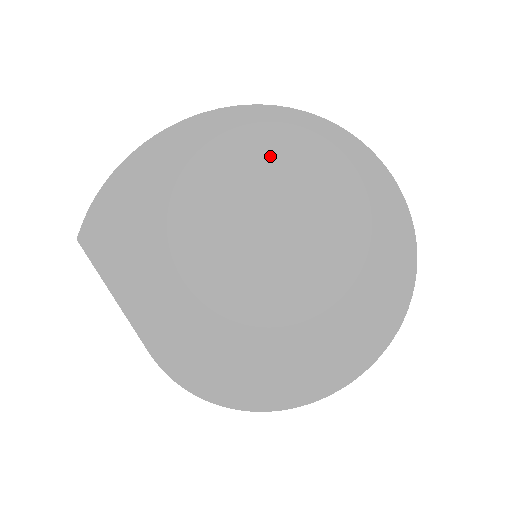
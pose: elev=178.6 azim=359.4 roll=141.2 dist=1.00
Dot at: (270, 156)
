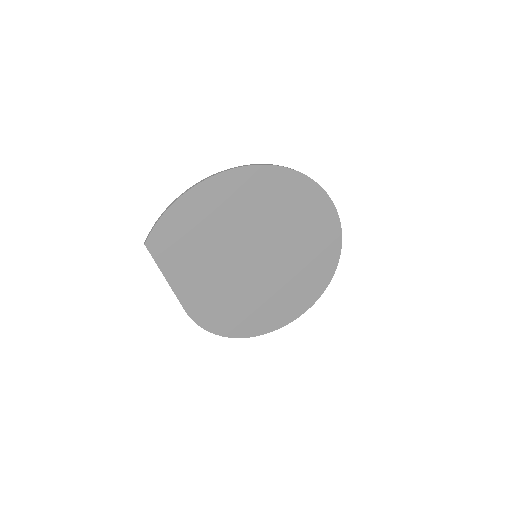
Dot at: (275, 198)
